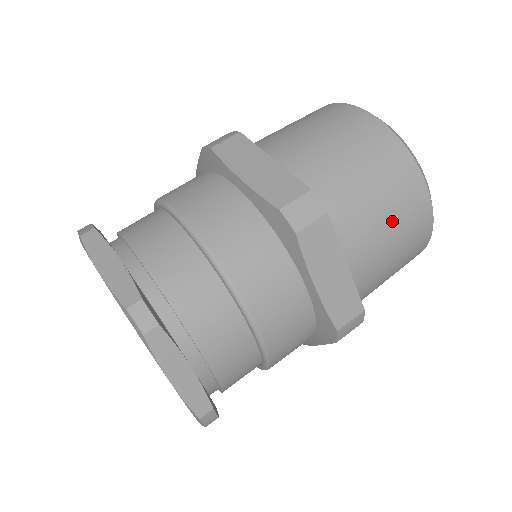
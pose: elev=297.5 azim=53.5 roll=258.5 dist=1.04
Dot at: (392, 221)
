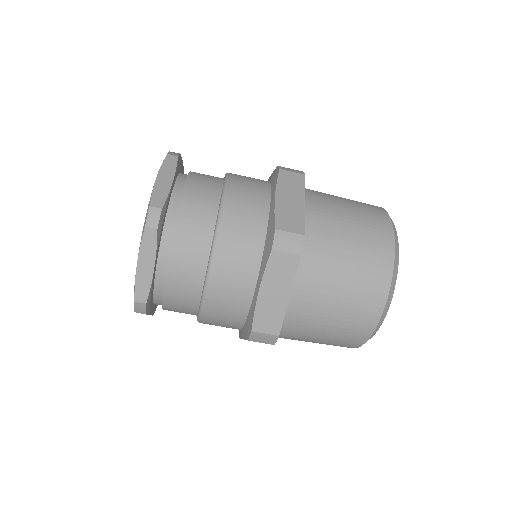
Dot at: (343, 301)
